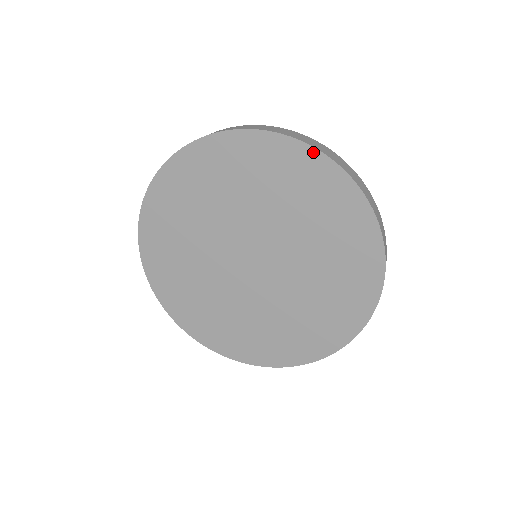
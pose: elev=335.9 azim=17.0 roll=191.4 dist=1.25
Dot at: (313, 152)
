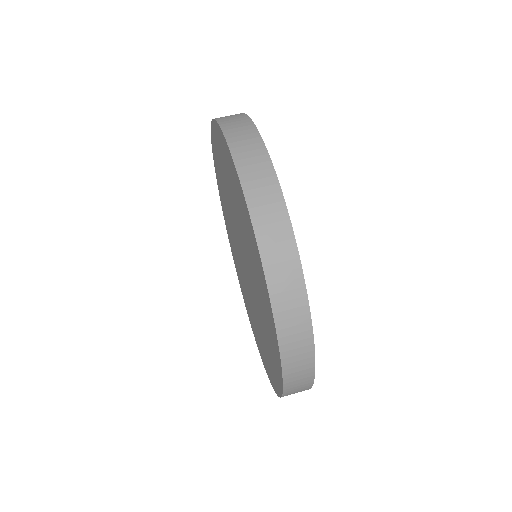
Dot at: (281, 374)
